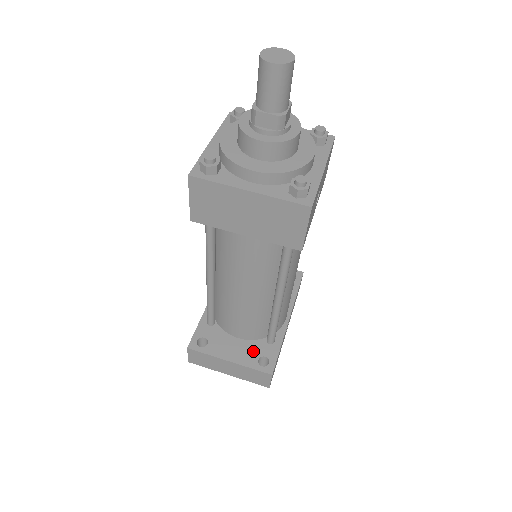
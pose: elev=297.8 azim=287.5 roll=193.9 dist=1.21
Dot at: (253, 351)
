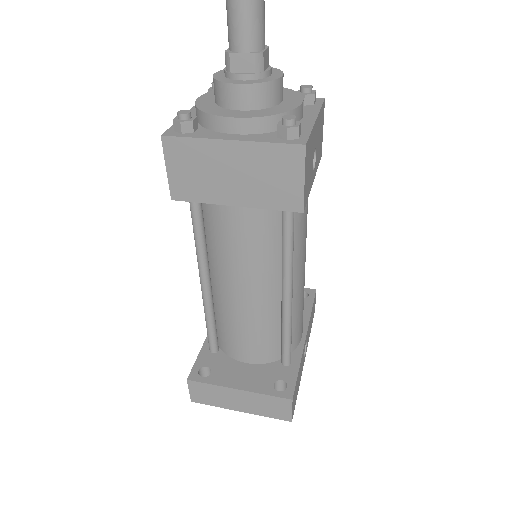
Dot at: (266, 375)
